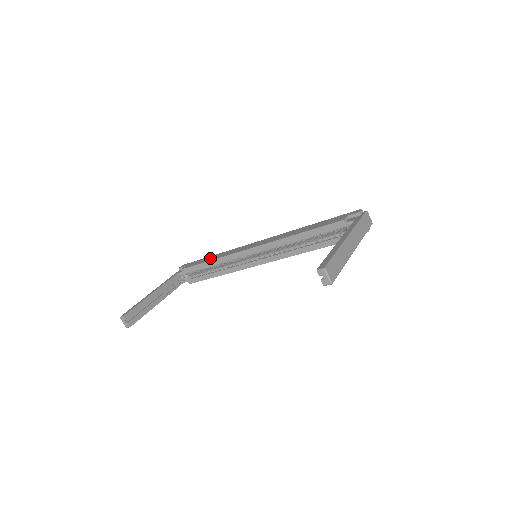
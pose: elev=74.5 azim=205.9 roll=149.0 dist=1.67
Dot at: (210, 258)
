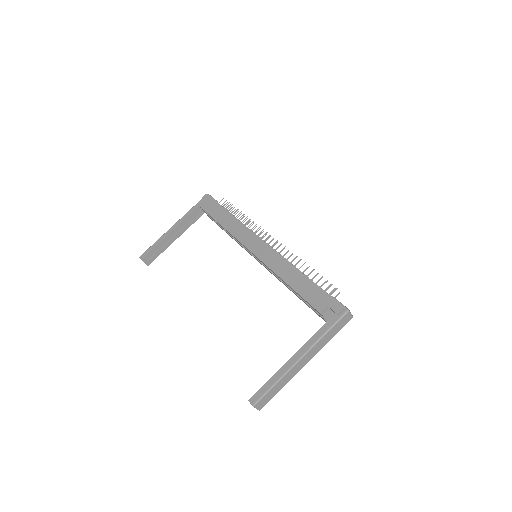
Dot at: (224, 218)
